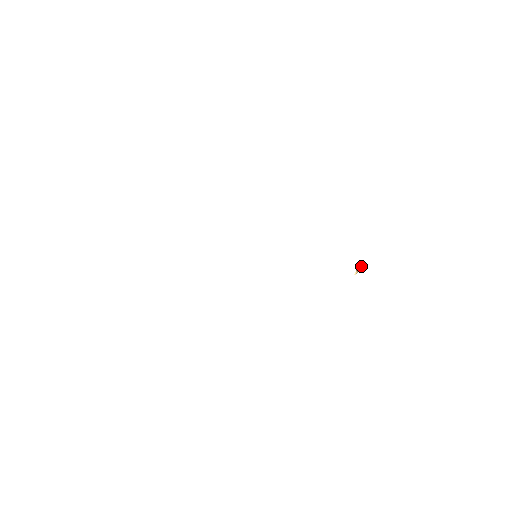
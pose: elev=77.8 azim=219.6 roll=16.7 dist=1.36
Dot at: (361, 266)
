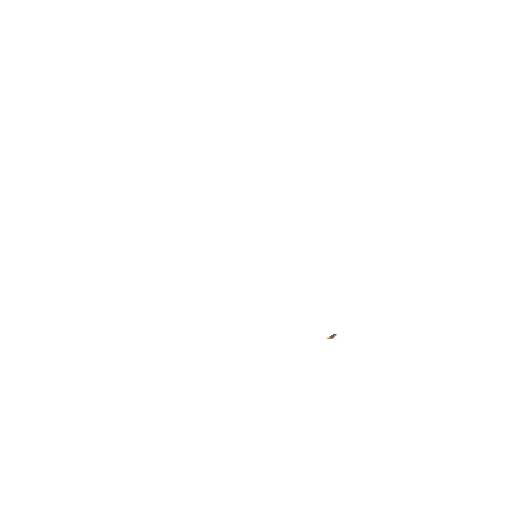
Dot at: (336, 336)
